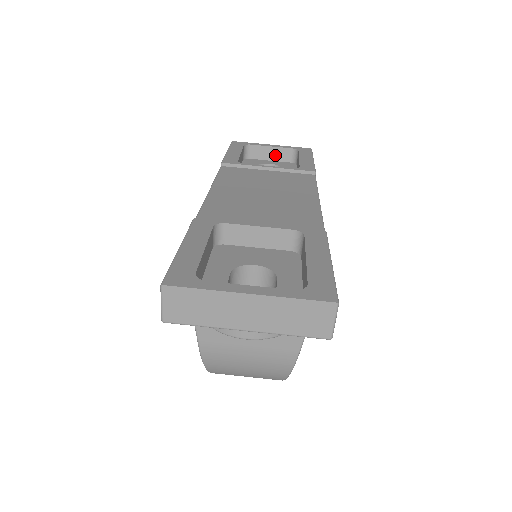
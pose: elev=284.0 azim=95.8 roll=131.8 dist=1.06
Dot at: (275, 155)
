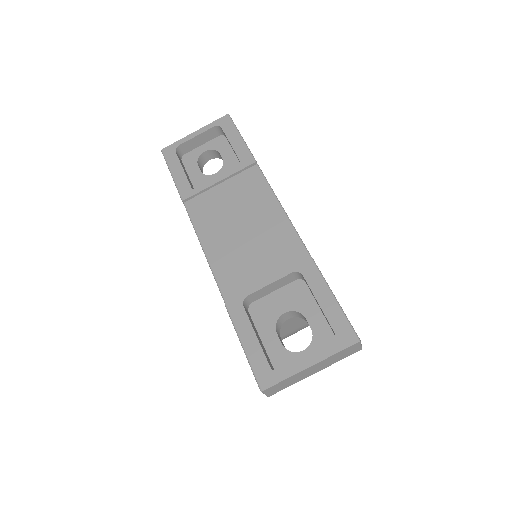
Dot at: (203, 139)
